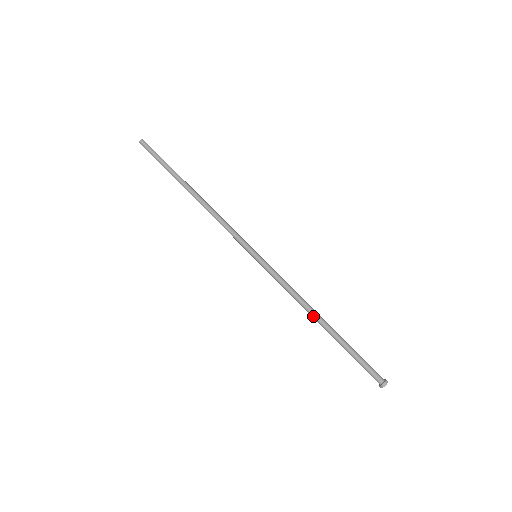
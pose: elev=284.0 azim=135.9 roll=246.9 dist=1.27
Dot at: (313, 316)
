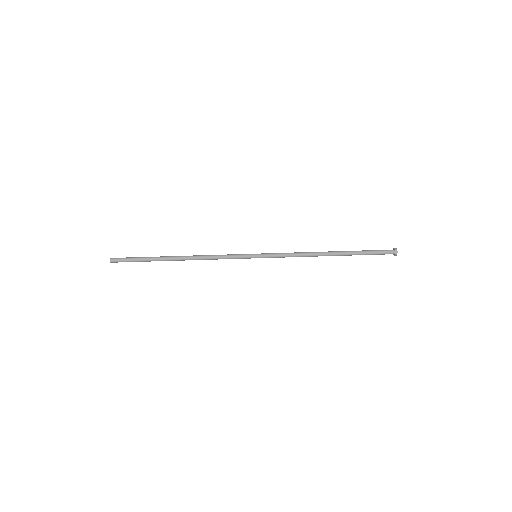
Dot at: (323, 253)
